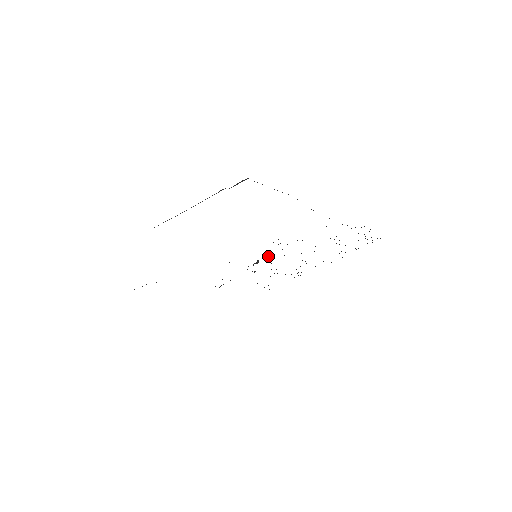
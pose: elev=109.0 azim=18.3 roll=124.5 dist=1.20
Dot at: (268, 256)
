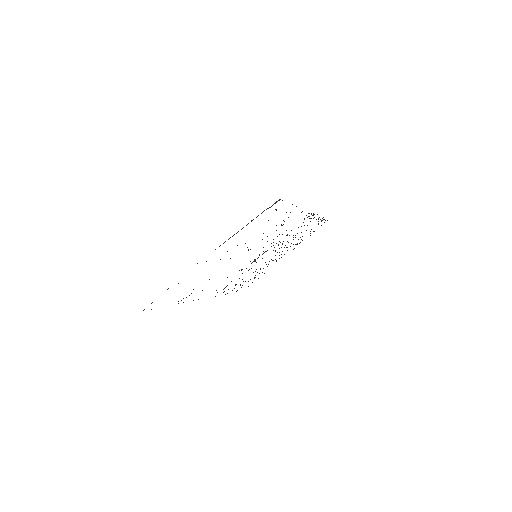
Dot at: (262, 254)
